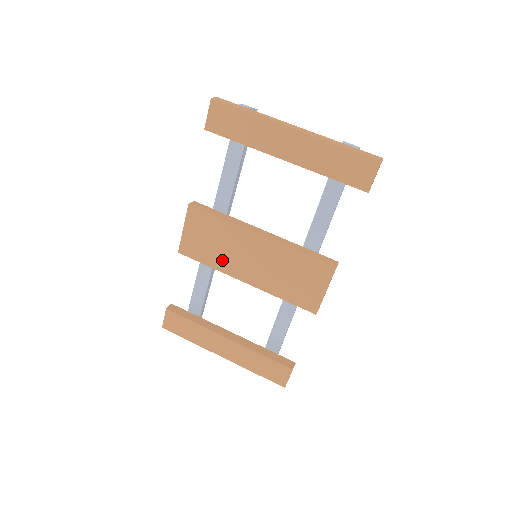
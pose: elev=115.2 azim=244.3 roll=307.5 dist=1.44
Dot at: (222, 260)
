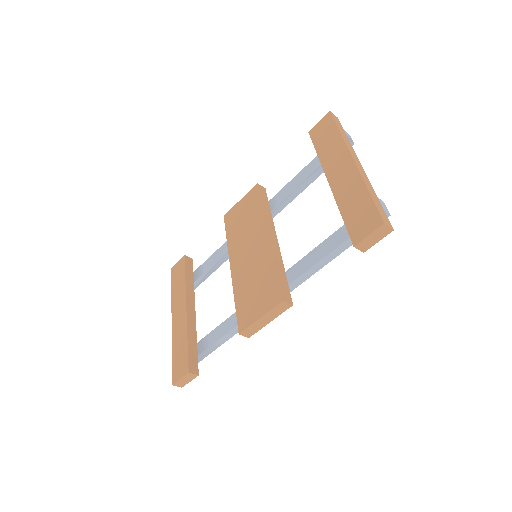
Dot at: (236, 239)
